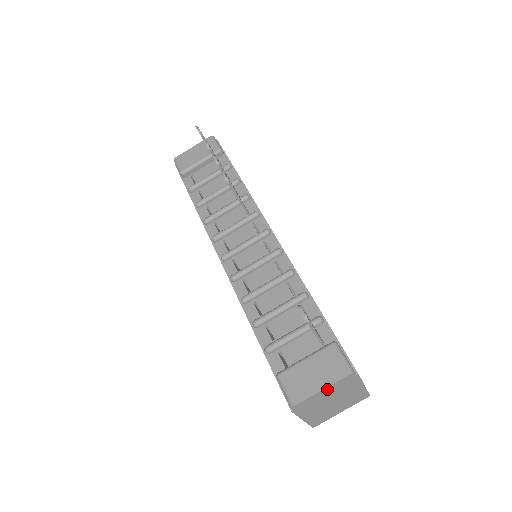
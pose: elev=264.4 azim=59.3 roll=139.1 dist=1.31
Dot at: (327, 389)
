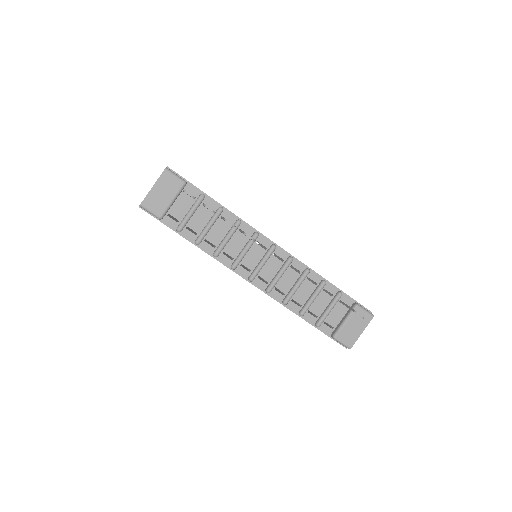
Dot at: (362, 330)
